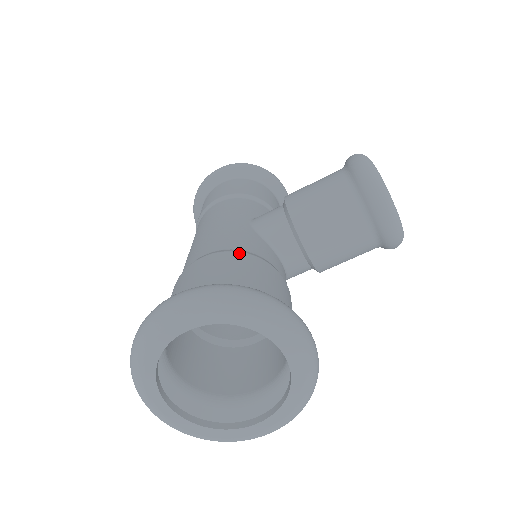
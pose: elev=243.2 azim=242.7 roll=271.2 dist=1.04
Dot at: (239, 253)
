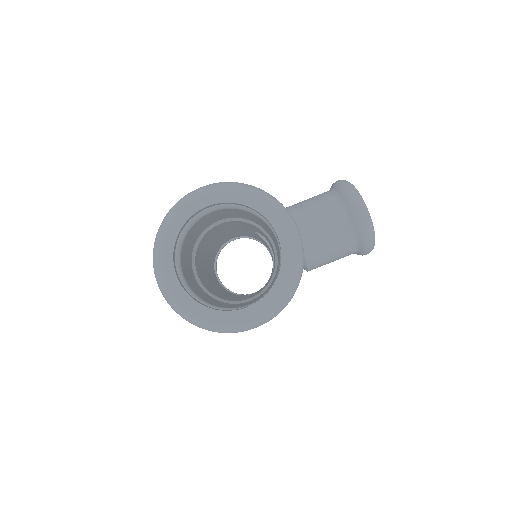
Dot at: occluded
